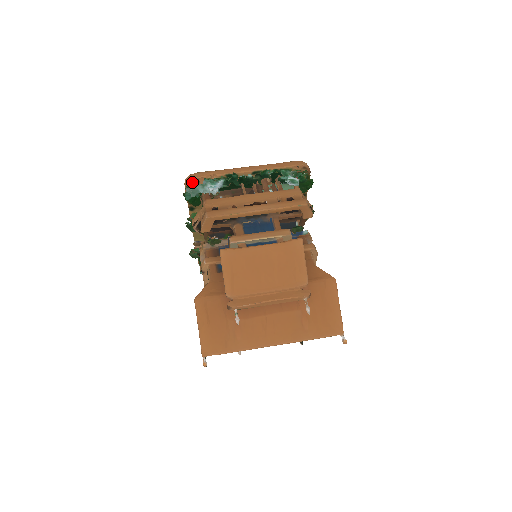
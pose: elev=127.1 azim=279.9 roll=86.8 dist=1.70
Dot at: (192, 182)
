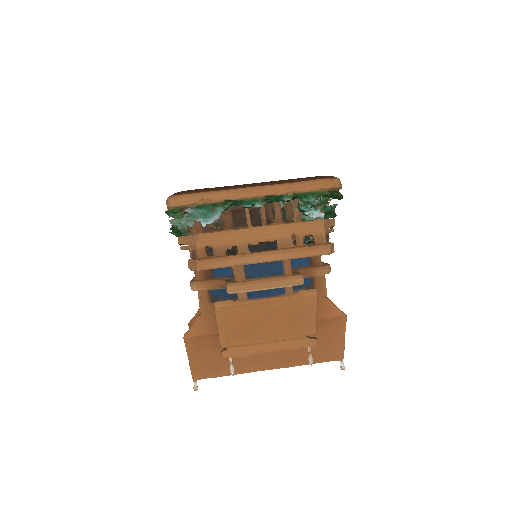
Dot at: (177, 207)
